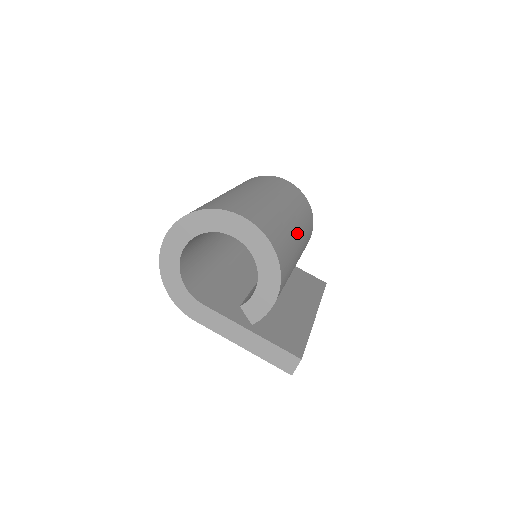
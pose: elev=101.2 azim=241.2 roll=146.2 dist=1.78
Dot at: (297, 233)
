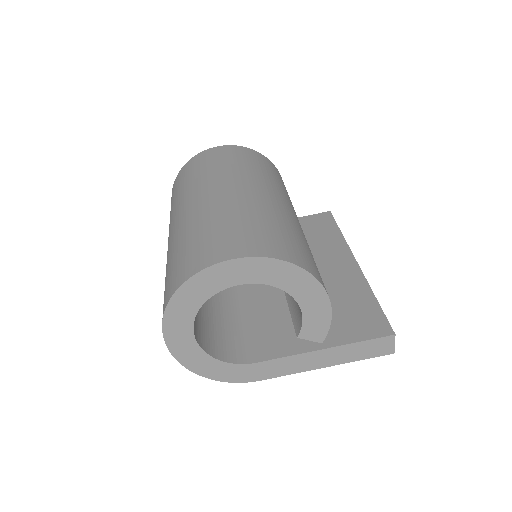
Dot at: (283, 205)
